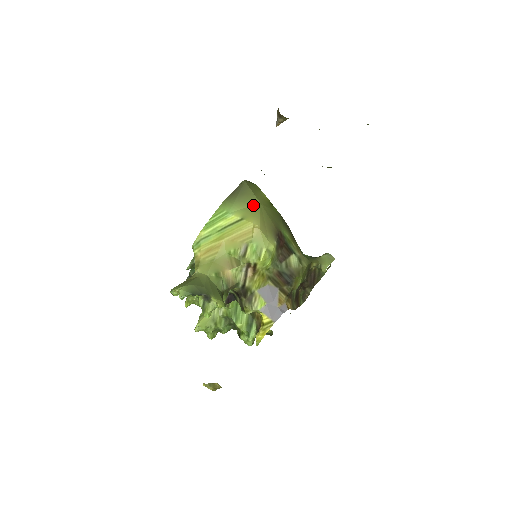
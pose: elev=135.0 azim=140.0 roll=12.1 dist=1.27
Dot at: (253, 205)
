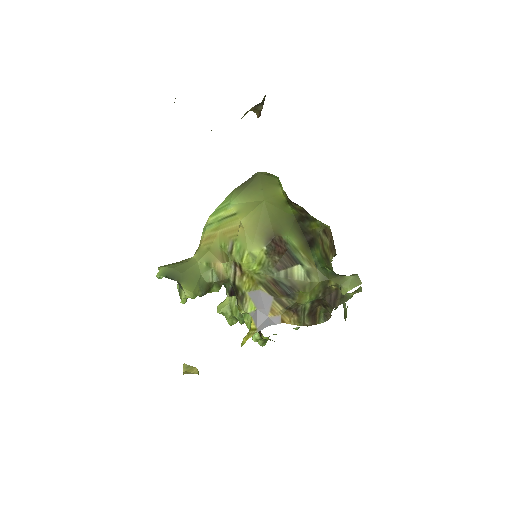
Dot at: (256, 201)
